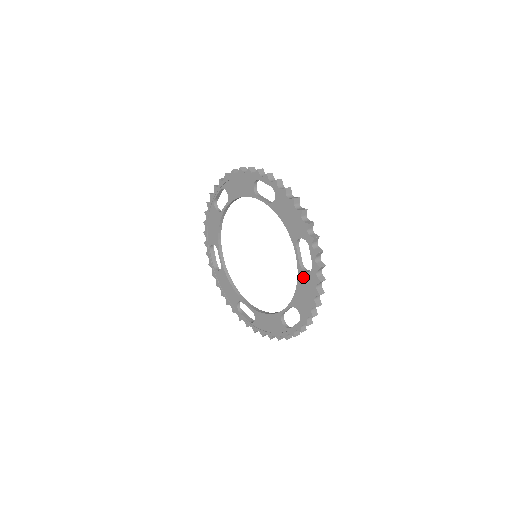
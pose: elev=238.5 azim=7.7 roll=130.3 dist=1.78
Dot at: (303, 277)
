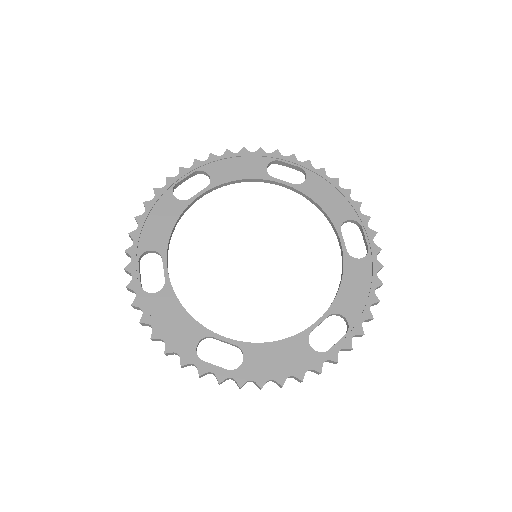
Dot at: (354, 266)
